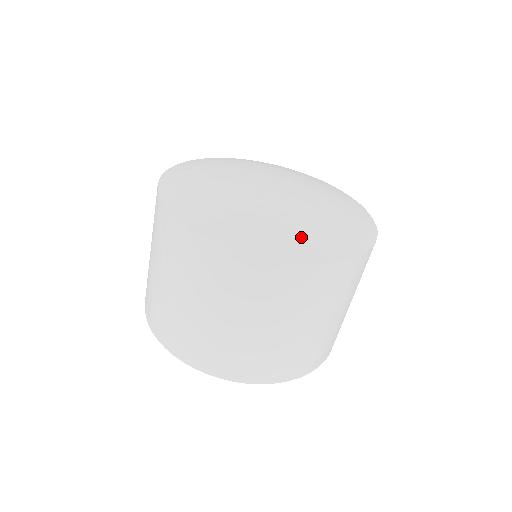
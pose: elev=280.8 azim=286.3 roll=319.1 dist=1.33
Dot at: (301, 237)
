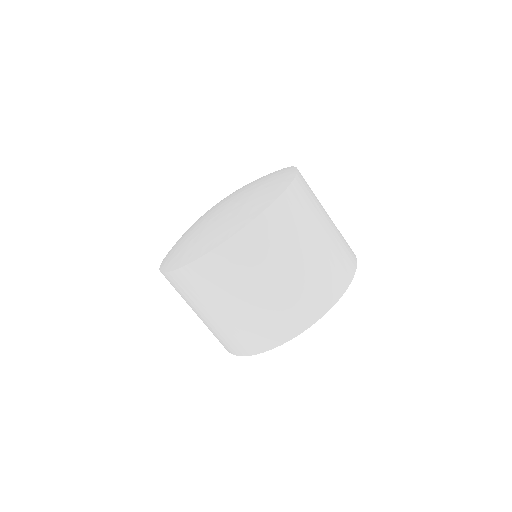
Dot at: (243, 212)
